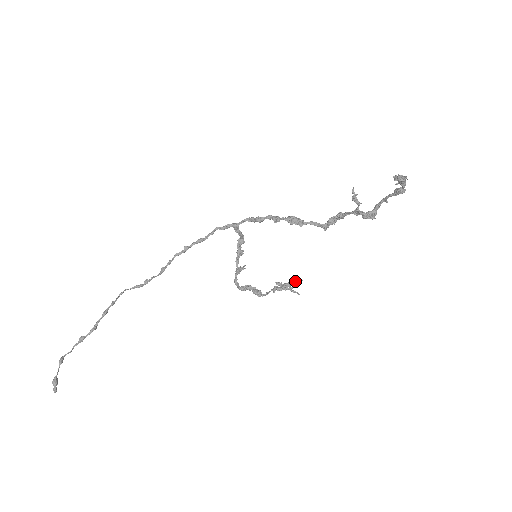
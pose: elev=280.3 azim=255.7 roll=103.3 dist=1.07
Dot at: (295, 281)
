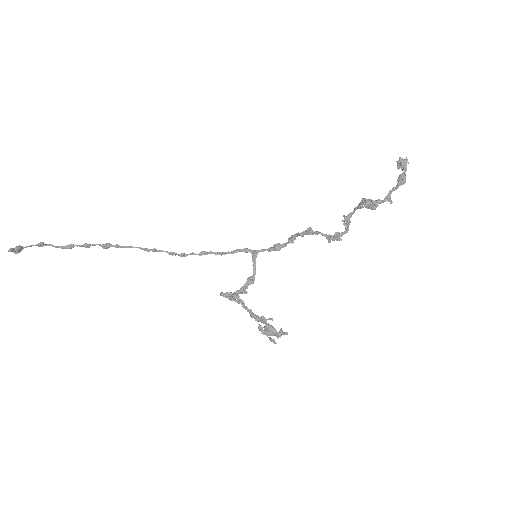
Dot at: (279, 332)
